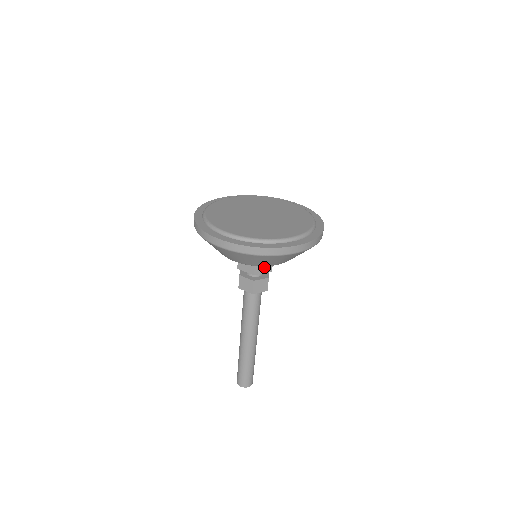
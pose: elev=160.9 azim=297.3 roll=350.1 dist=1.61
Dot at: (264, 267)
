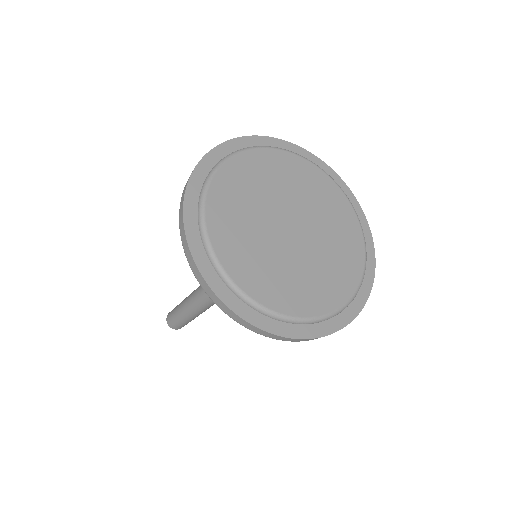
Dot at: occluded
